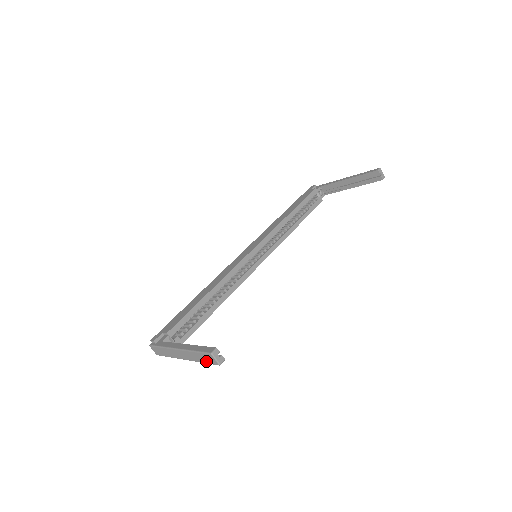
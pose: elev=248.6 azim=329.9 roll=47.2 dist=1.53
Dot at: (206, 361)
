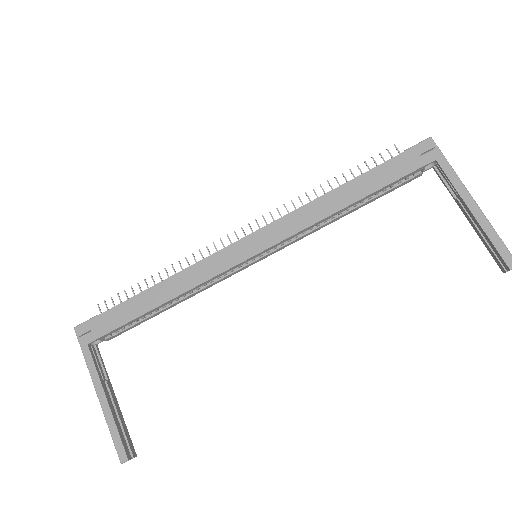
Dot at: occluded
